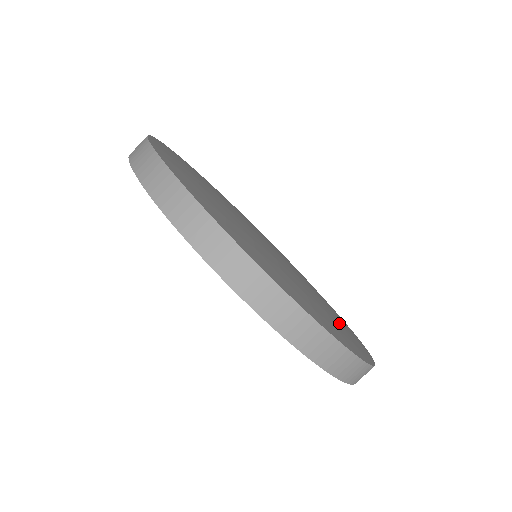
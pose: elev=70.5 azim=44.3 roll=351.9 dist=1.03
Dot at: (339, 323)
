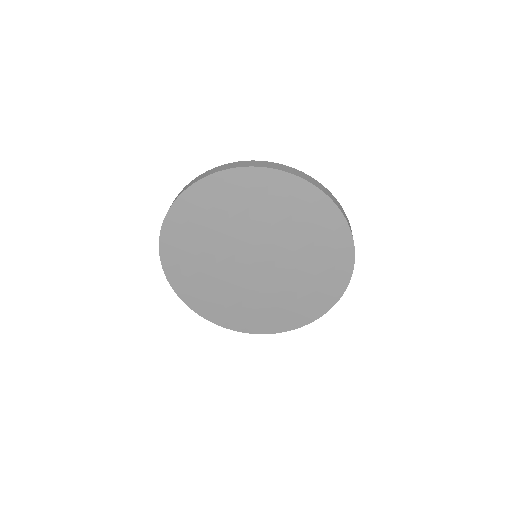
Dot at: (312, 291)
